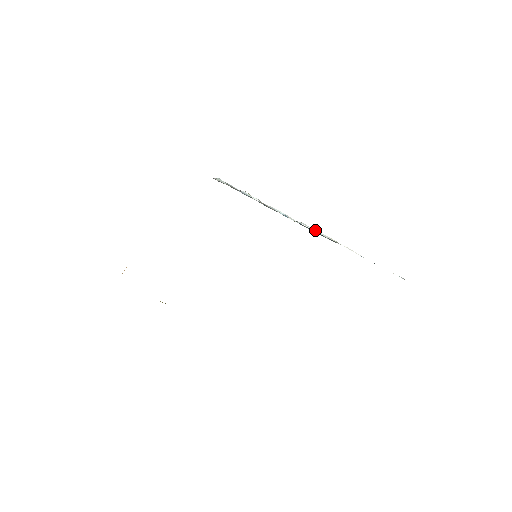
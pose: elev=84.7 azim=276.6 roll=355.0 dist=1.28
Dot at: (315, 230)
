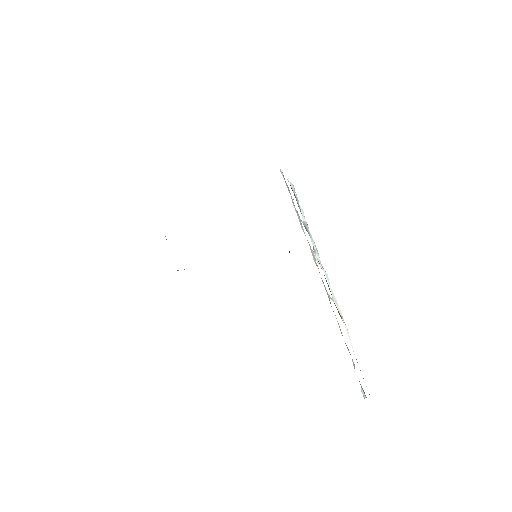
Dot at: occluded
